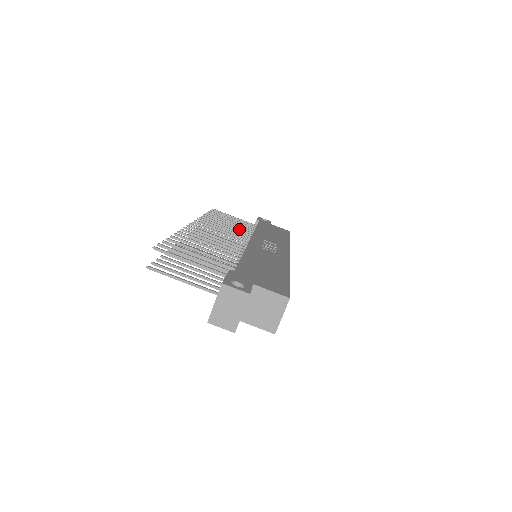
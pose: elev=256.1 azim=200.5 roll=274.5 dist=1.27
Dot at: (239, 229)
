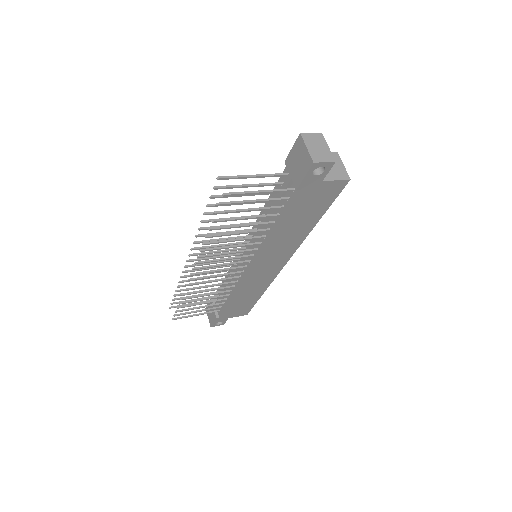
Dot at: occluded
